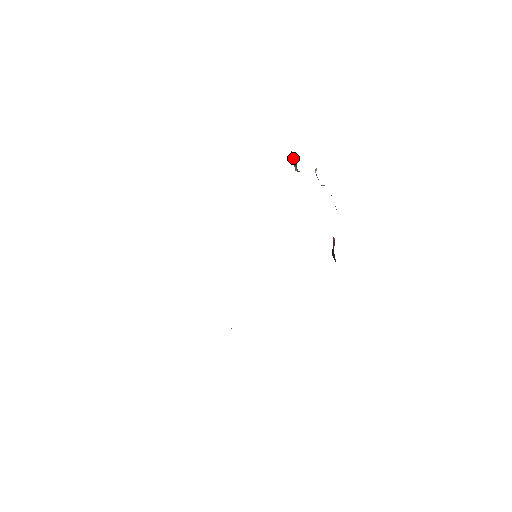
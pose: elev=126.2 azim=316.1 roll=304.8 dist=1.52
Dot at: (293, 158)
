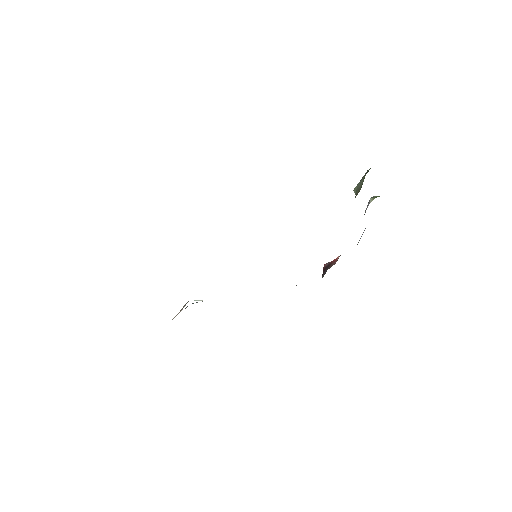
Dot at: (361, 182)
